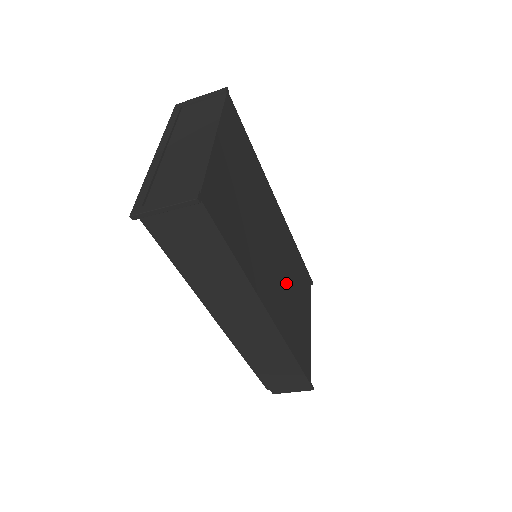
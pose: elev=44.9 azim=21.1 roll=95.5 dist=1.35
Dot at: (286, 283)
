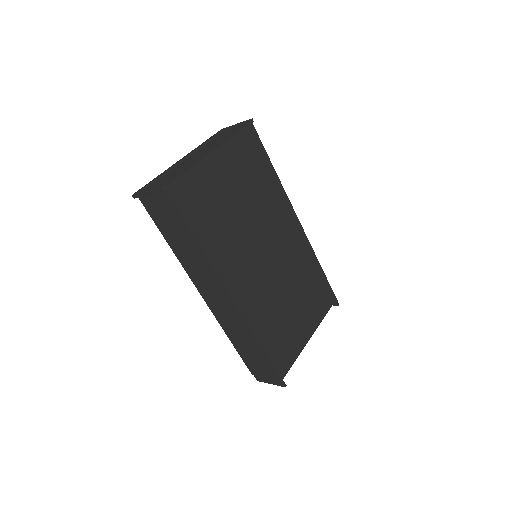
Dot at: (278, 286)
